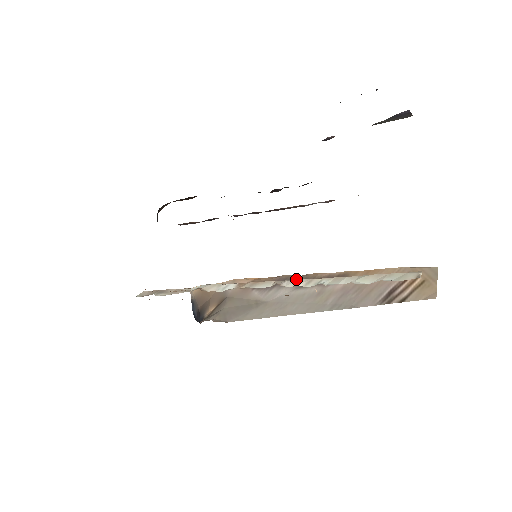
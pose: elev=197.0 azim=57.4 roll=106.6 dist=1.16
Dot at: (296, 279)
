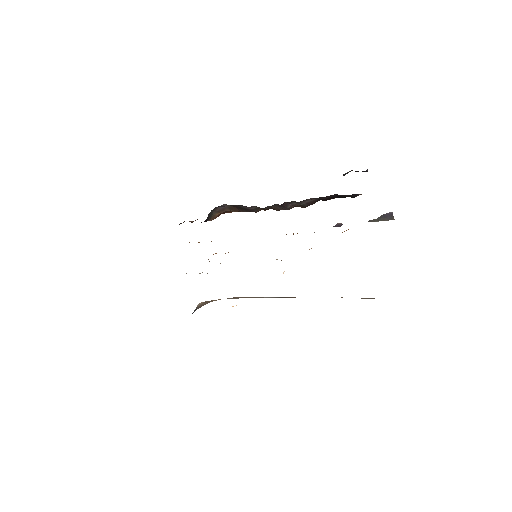
Dot at: occluded
